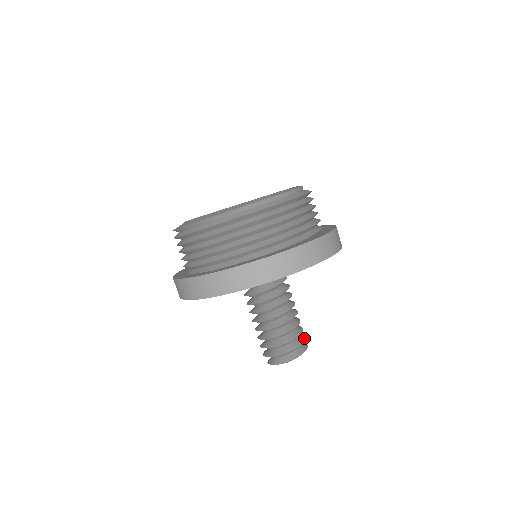
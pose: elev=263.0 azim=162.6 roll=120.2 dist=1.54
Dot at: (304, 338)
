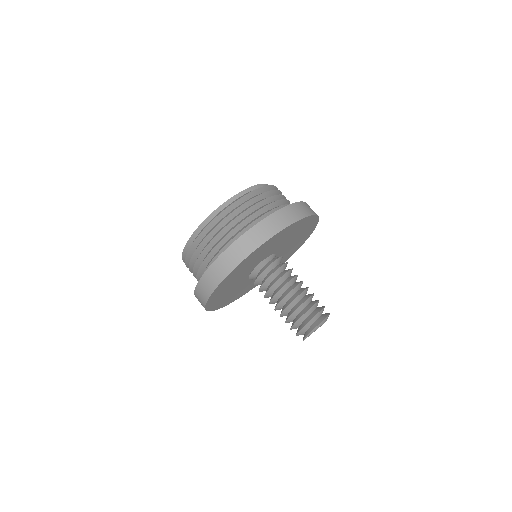
Dot at: occluded
